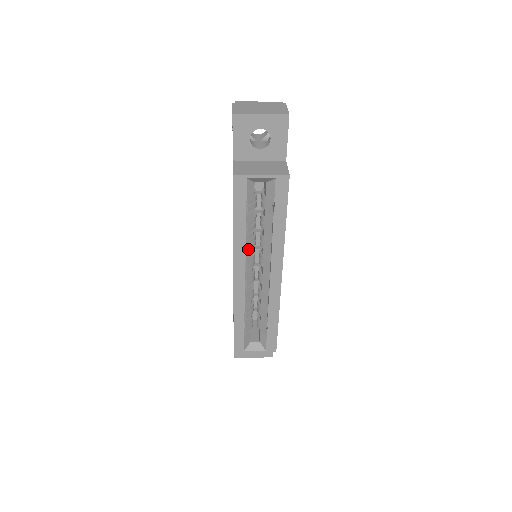
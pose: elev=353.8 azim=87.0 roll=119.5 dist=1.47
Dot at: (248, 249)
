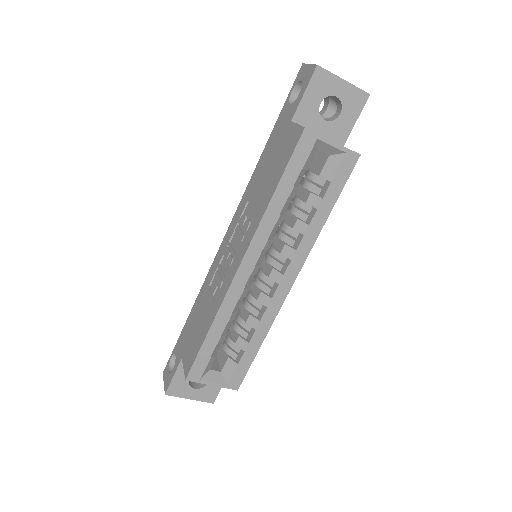
Dot at: (270, 235)
